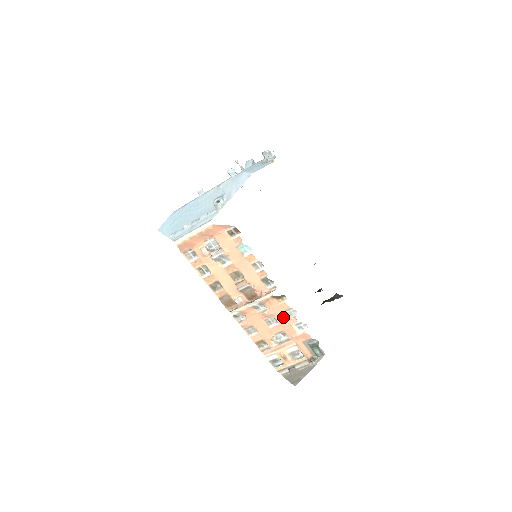
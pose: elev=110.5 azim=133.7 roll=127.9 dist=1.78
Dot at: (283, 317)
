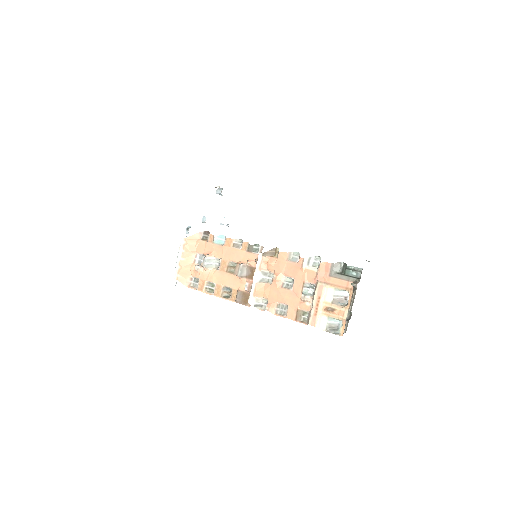
Dot at: (291, 268)
